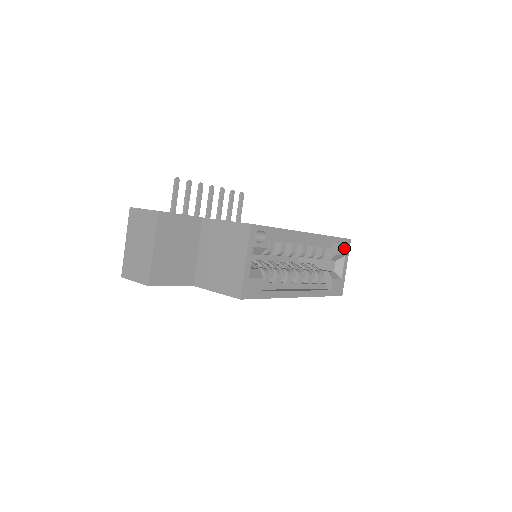
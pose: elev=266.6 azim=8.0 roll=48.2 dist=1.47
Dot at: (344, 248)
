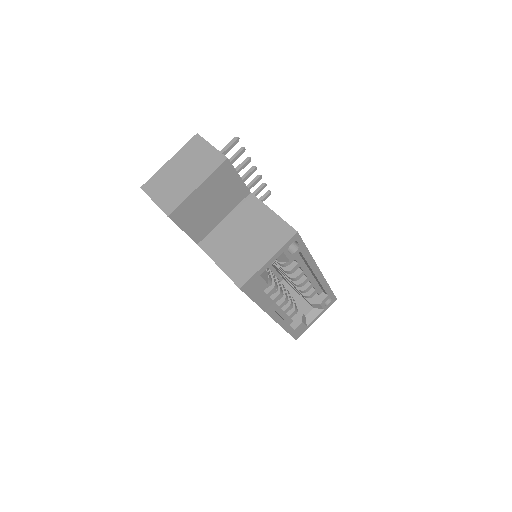
Dot at: (328, 302)
